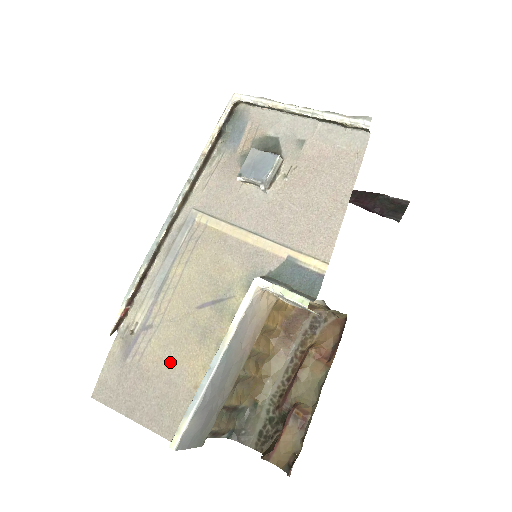
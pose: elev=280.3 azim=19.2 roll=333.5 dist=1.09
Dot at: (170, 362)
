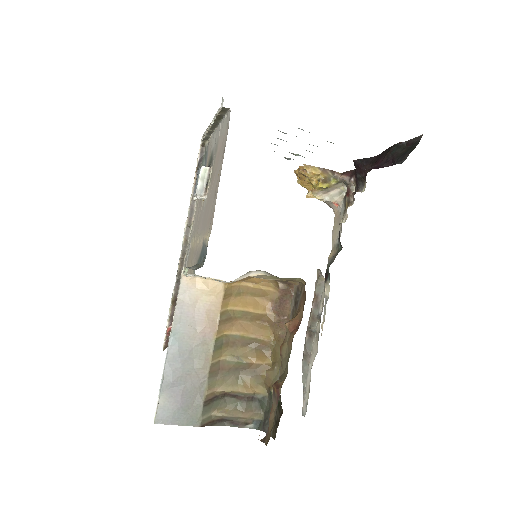
Dot at: occluded
